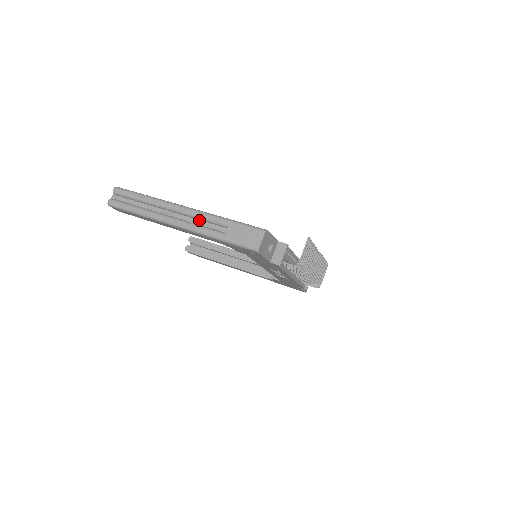
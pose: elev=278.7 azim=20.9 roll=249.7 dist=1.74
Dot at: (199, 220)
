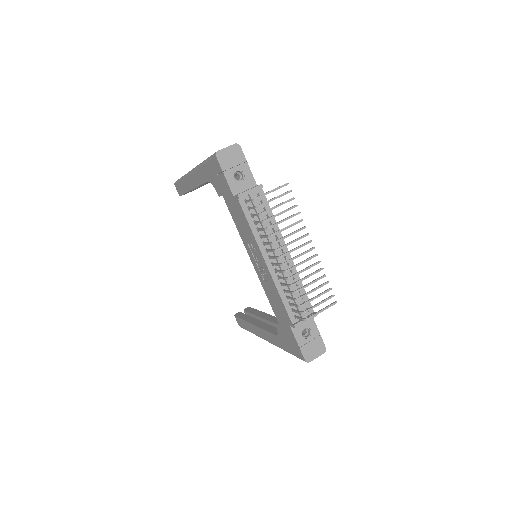
Dot at: occluded
